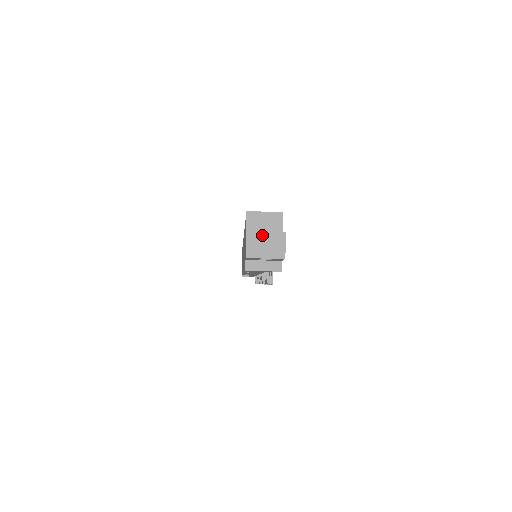
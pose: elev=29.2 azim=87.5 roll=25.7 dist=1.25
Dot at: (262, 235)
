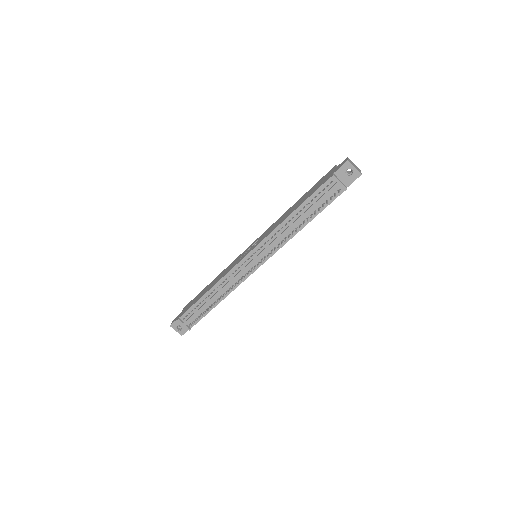
Dot at: (353, 163)
